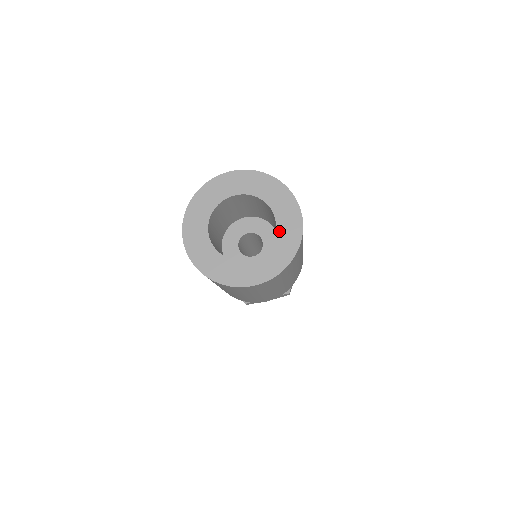
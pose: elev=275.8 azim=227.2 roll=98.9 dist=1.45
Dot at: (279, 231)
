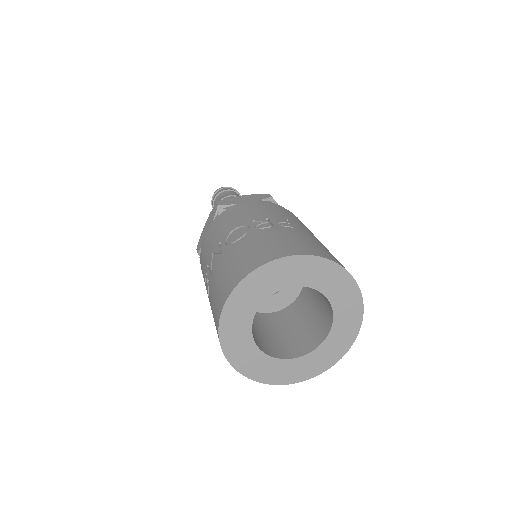
Dot at: (335, 329)
